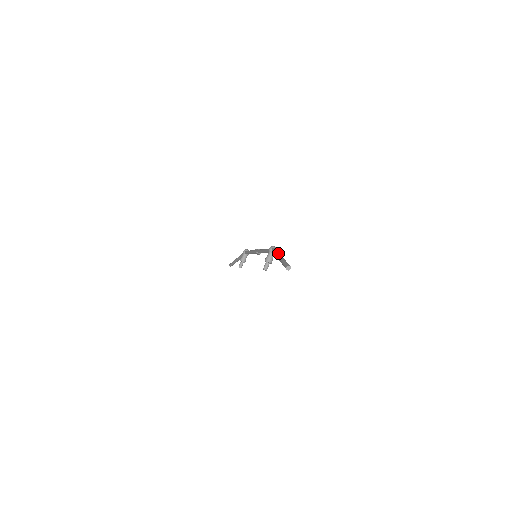
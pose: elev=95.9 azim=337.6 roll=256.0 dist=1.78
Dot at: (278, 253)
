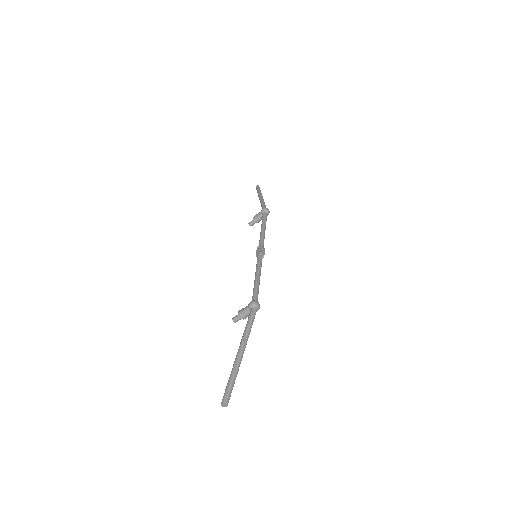
Dot at: (245, 338)
